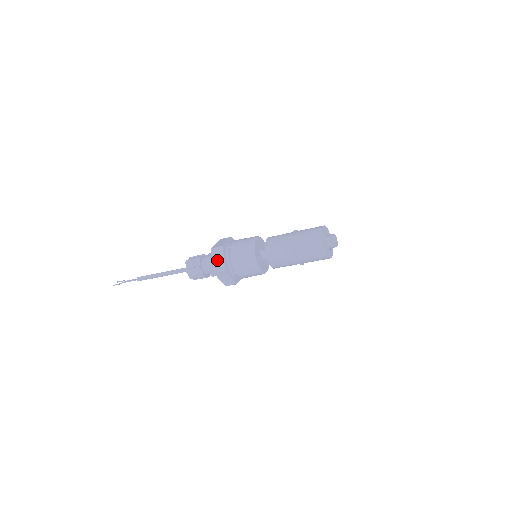
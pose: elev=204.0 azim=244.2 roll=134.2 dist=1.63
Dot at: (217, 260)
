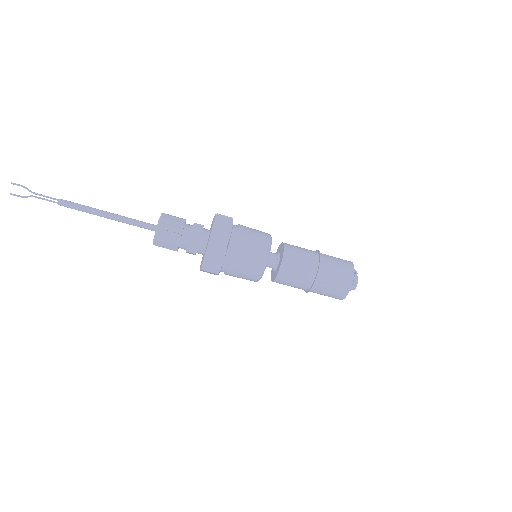
Dot at: occluded
